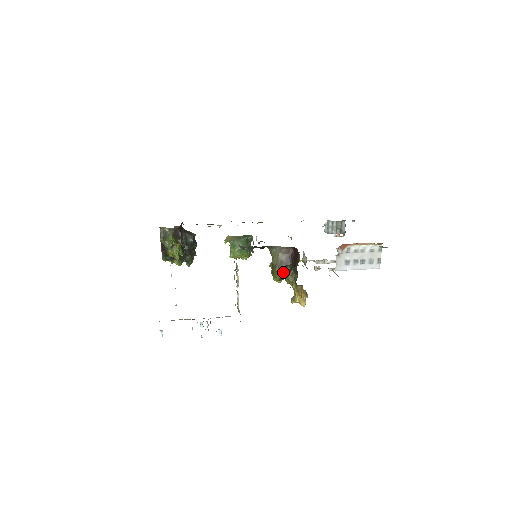
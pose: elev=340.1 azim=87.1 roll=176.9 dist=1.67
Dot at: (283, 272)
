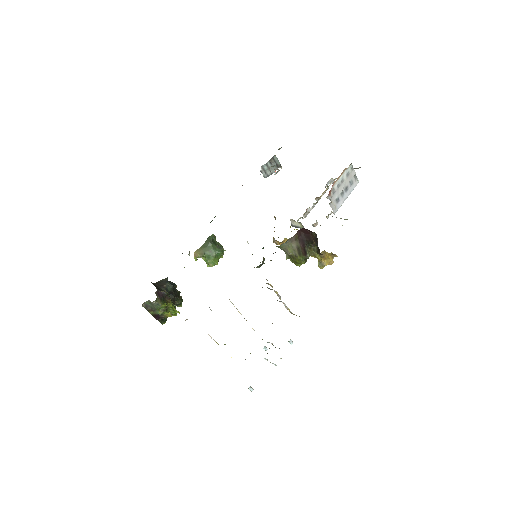
Dot at: (305, 255)
